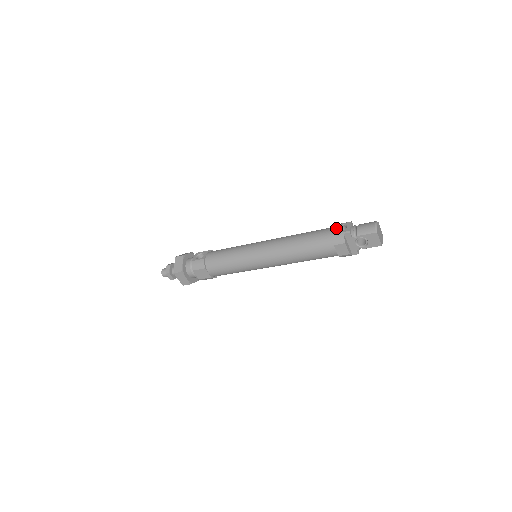
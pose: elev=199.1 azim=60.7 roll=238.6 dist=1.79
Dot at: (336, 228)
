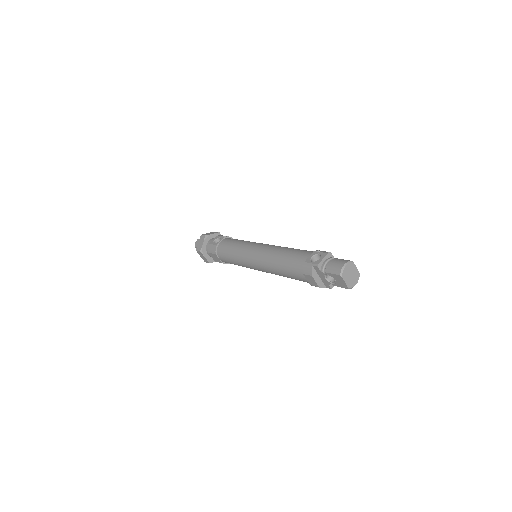
Dot at: (312, 256)
